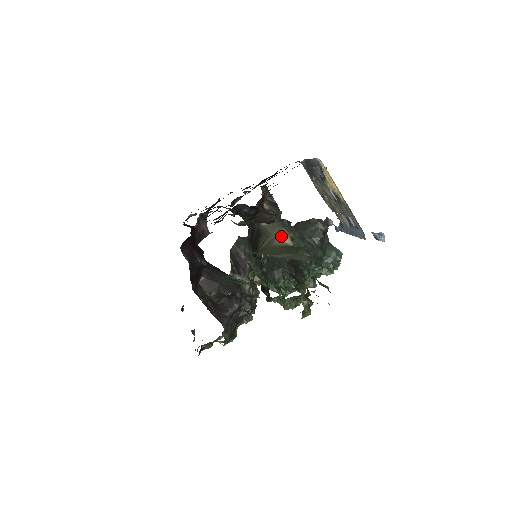
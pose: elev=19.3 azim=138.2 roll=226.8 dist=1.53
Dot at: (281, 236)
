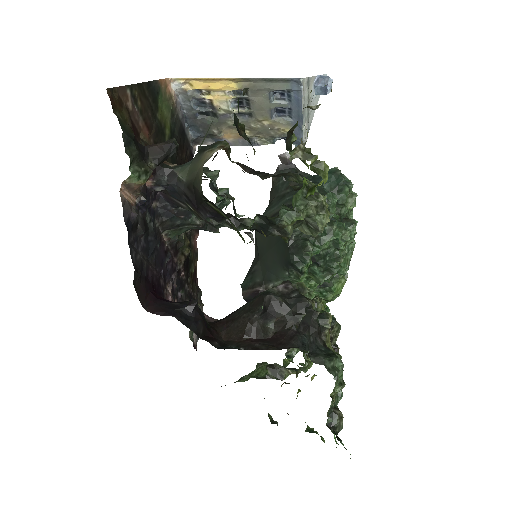
Dot at: (208, 157)
